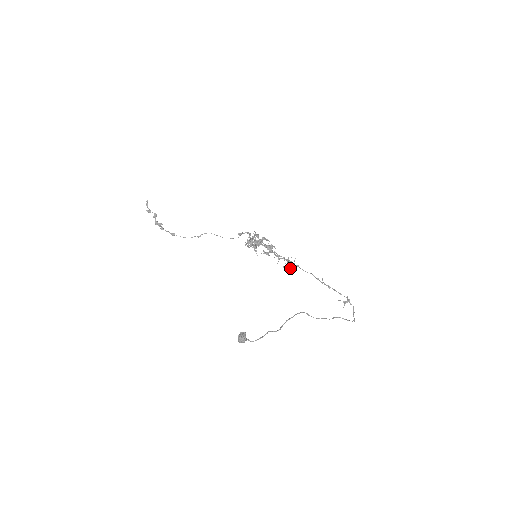
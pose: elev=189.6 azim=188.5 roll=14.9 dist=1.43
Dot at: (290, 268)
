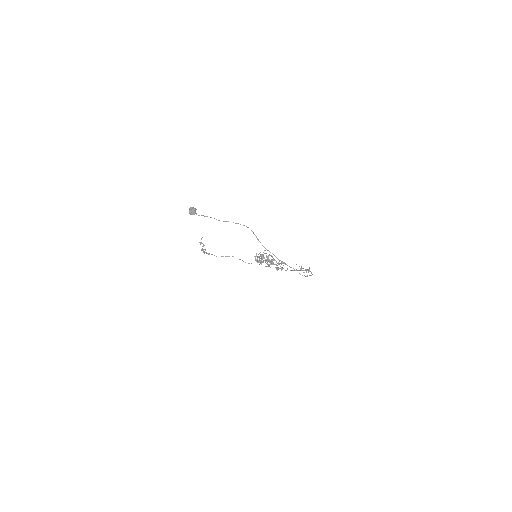
Dot at: occluded
